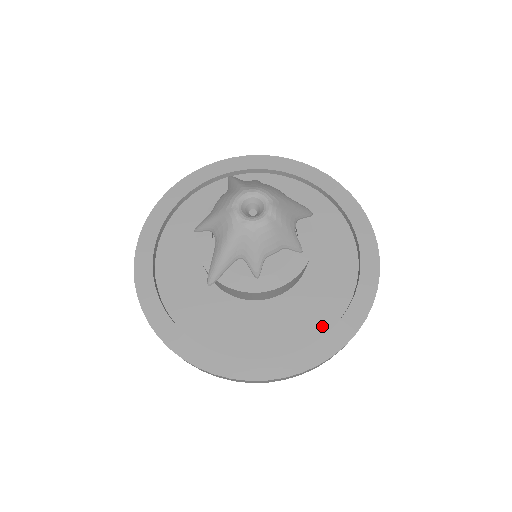
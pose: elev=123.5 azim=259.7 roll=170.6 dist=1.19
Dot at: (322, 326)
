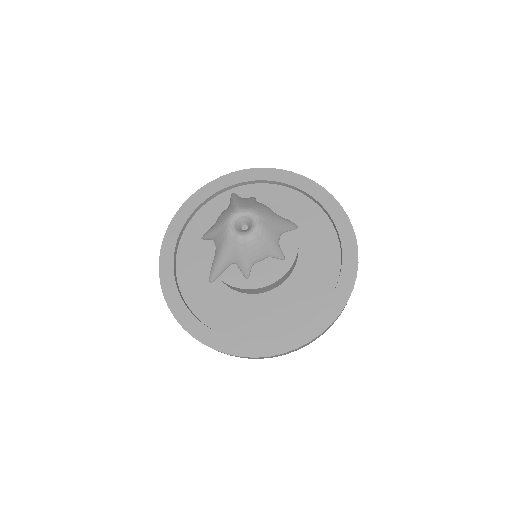
Dot at: (304, 317)
